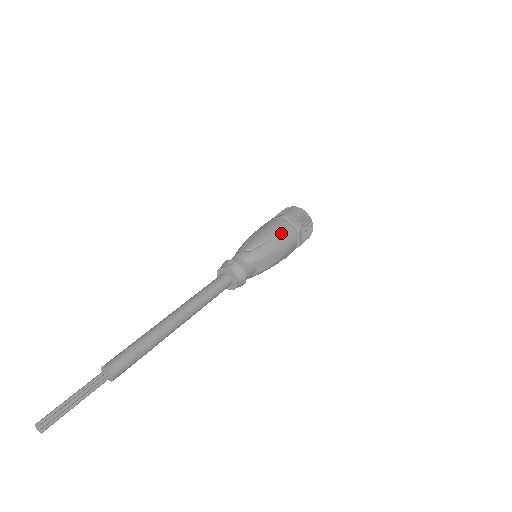
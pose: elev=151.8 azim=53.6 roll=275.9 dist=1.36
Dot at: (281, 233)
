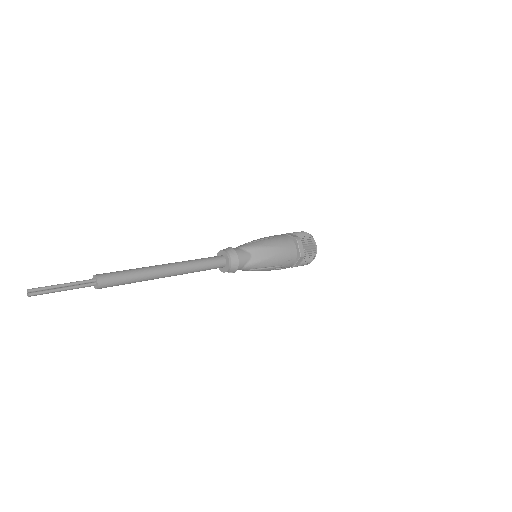
Dot at: (277, 237)
